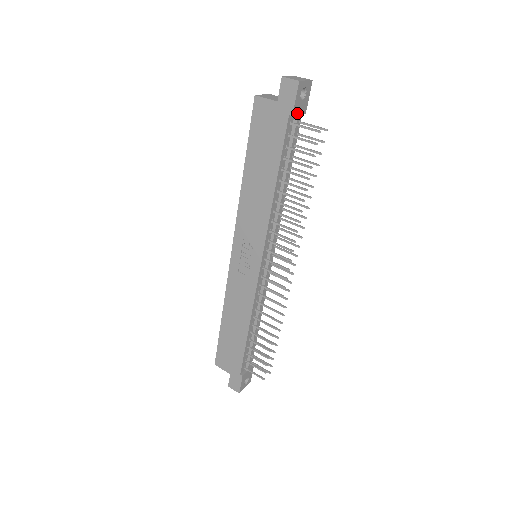
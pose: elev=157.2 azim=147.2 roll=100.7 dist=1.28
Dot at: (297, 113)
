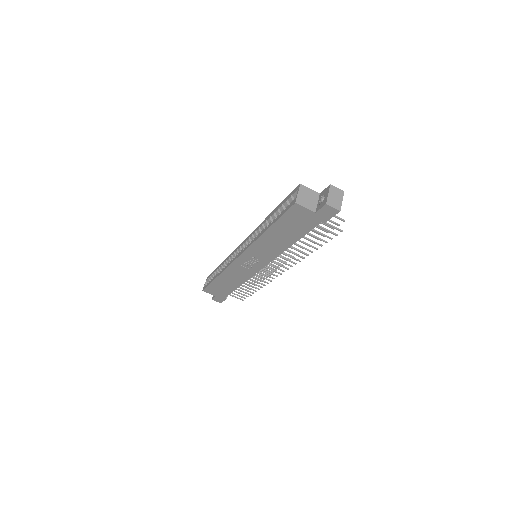
Dot at: occluded
